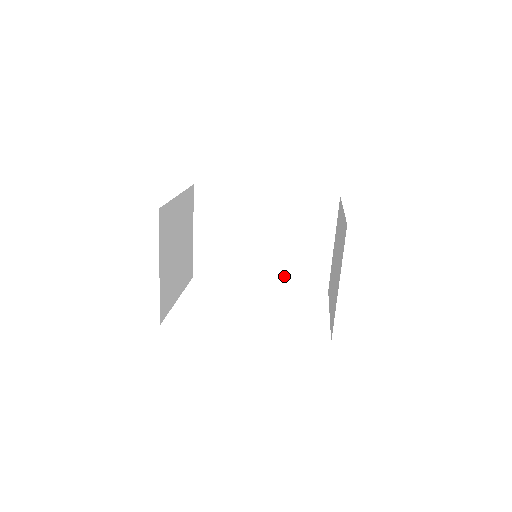
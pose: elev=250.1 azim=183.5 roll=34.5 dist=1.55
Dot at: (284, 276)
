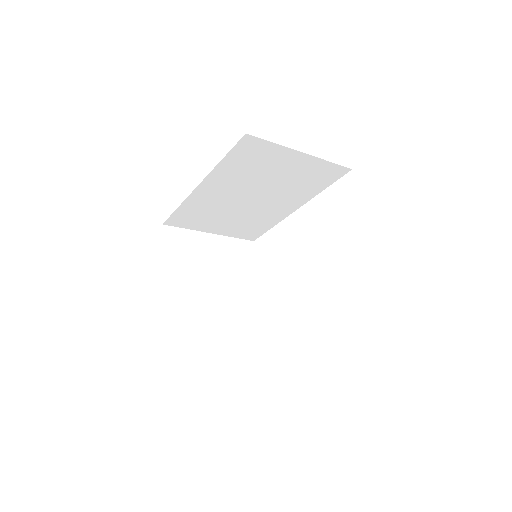
Dot at: (304, 194)
